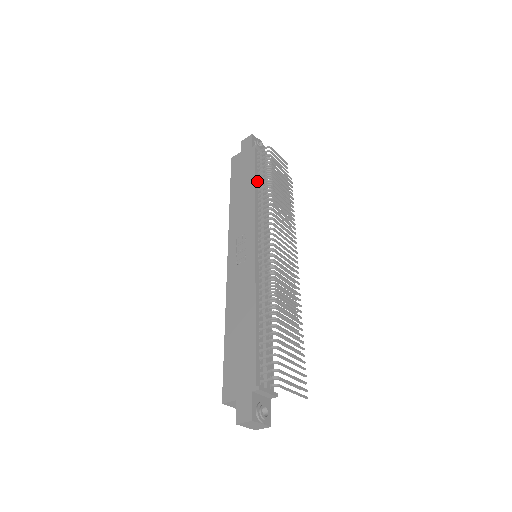
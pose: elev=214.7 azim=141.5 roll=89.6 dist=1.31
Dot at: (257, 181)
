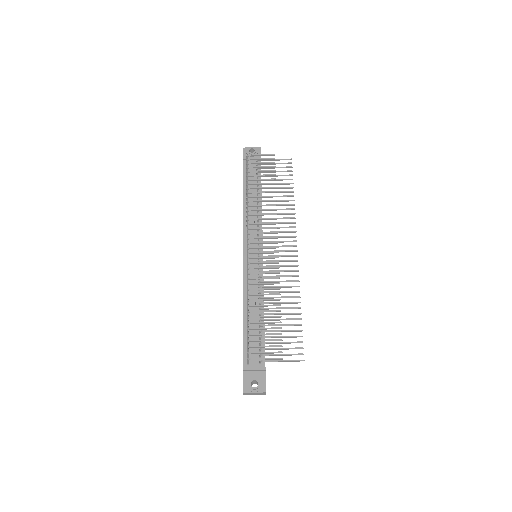
Dot at: occluded
